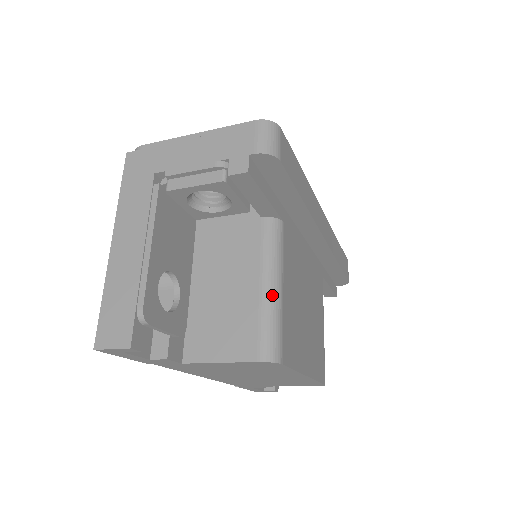
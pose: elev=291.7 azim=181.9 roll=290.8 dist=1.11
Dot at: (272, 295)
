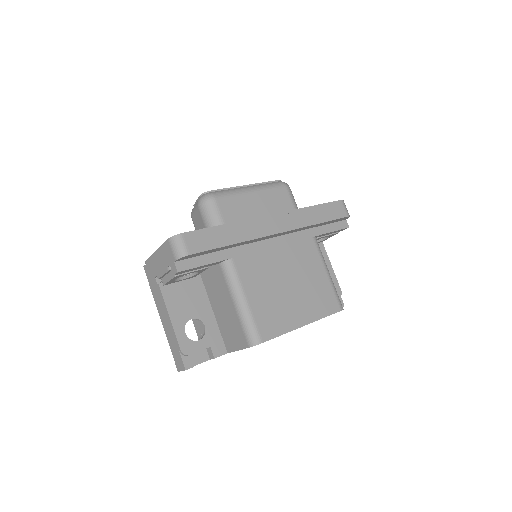
Dot at: (241, 309)
